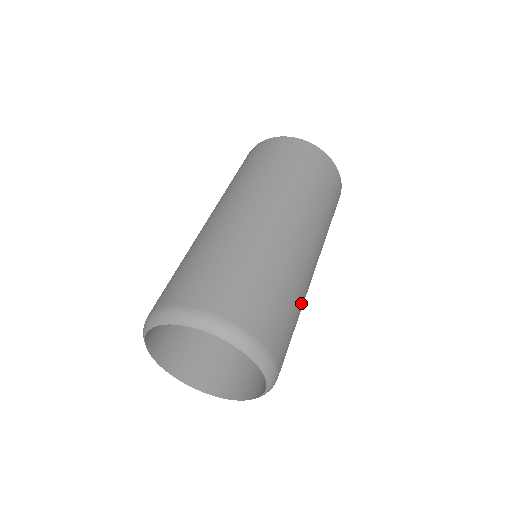
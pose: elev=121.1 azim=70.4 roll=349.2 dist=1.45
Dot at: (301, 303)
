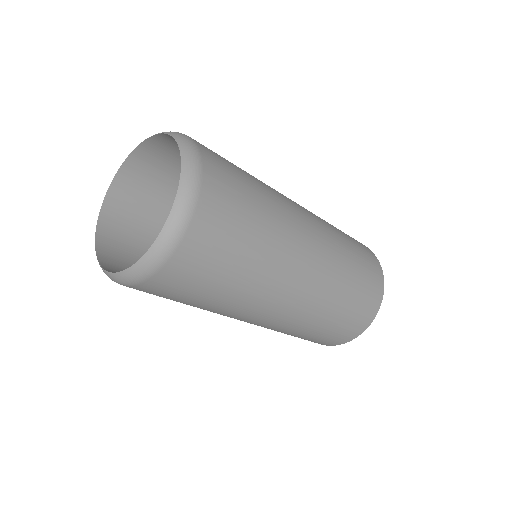
Dot at: (267, 244)
